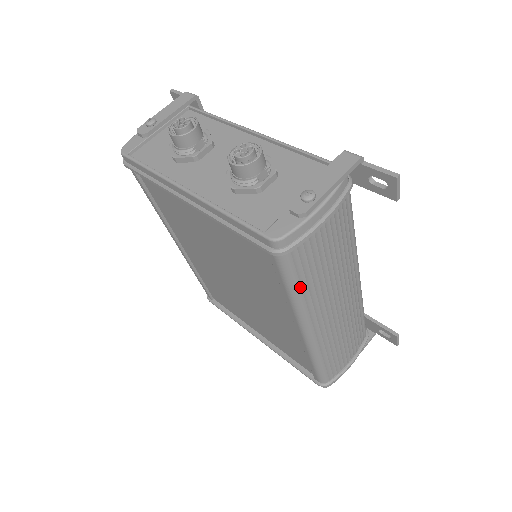
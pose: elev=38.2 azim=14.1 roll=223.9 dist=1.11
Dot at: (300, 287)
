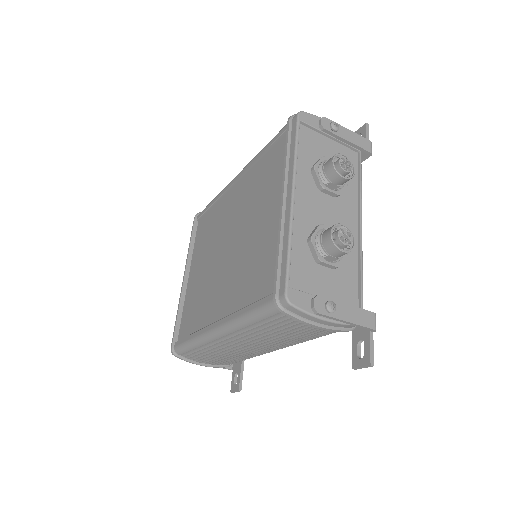
Dot at: (254, 322)
